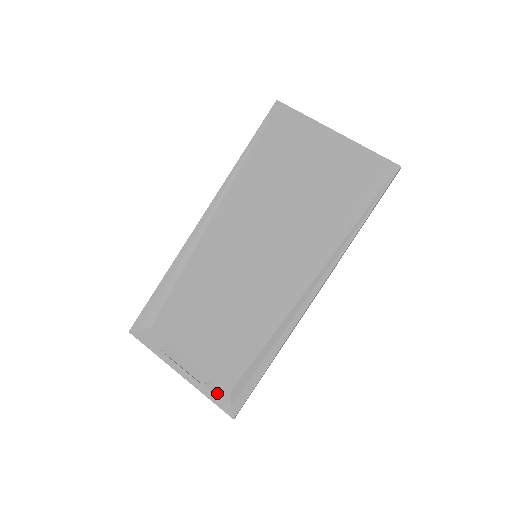
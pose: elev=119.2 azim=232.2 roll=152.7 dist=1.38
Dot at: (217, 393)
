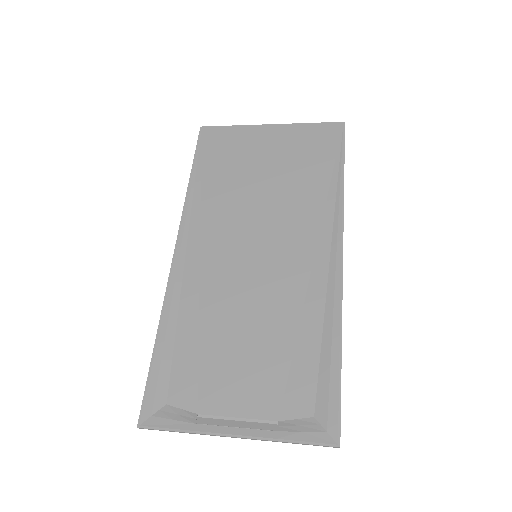
Dot at: (299, 429)
